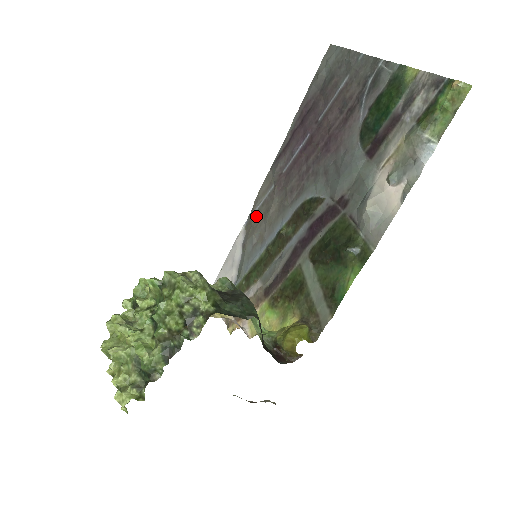
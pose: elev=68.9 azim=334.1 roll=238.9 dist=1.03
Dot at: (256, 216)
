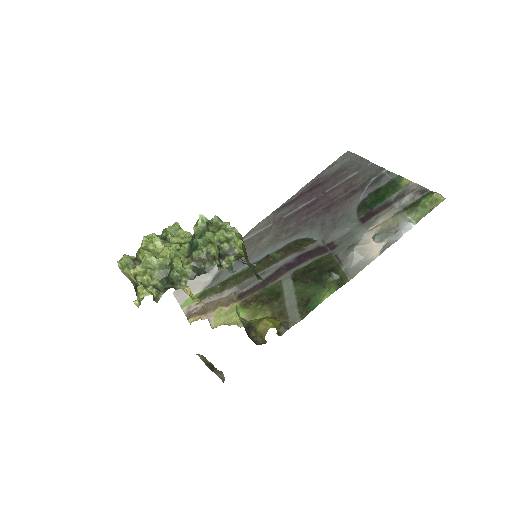
Dot at: (247, 241)
